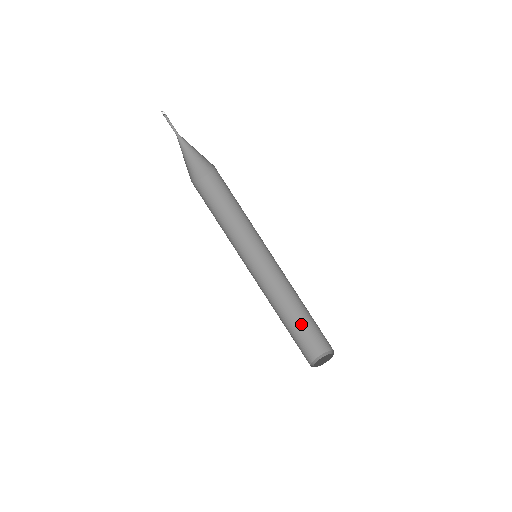
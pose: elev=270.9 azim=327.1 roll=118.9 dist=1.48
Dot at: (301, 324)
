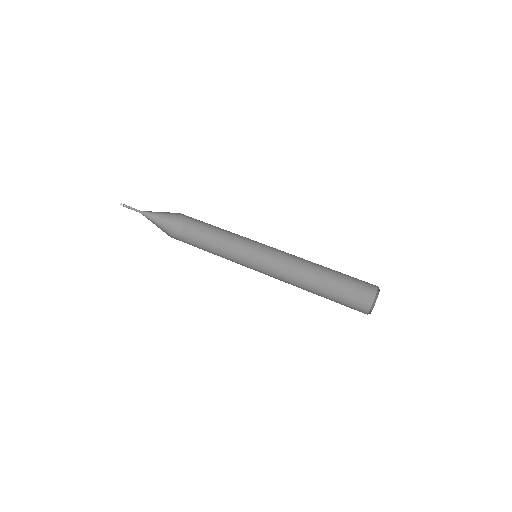
Dot at: (335, 289)
